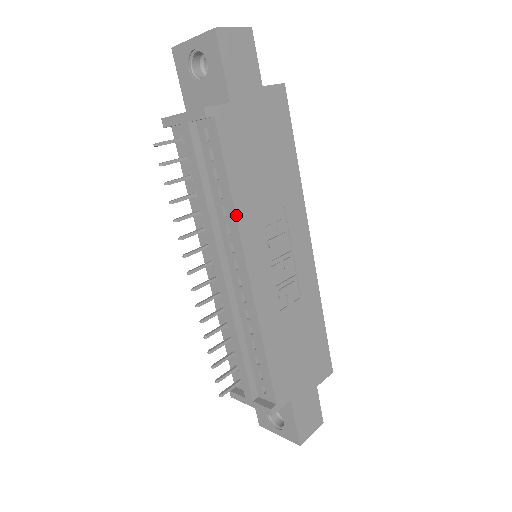
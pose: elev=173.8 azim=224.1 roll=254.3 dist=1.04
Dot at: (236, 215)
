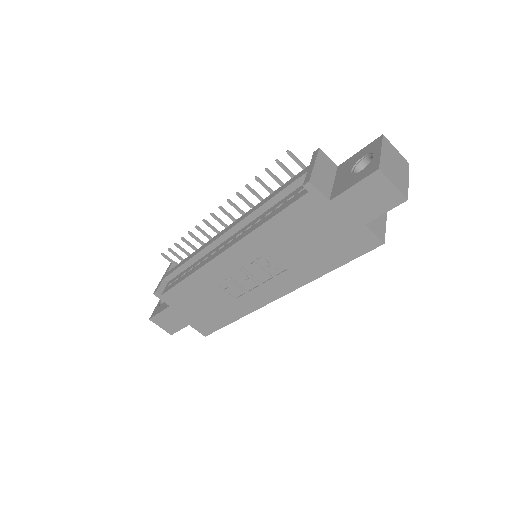
Dot at: (254, 231)
